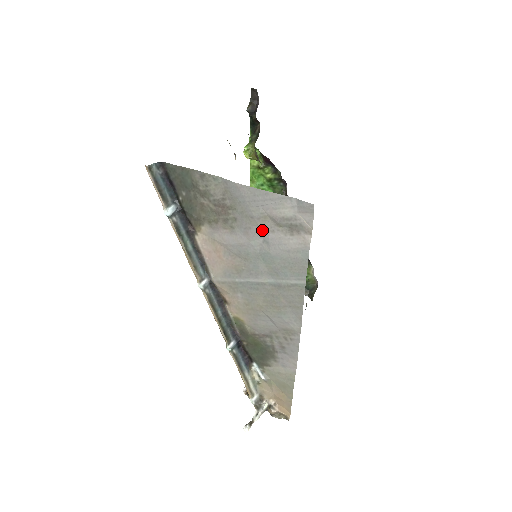
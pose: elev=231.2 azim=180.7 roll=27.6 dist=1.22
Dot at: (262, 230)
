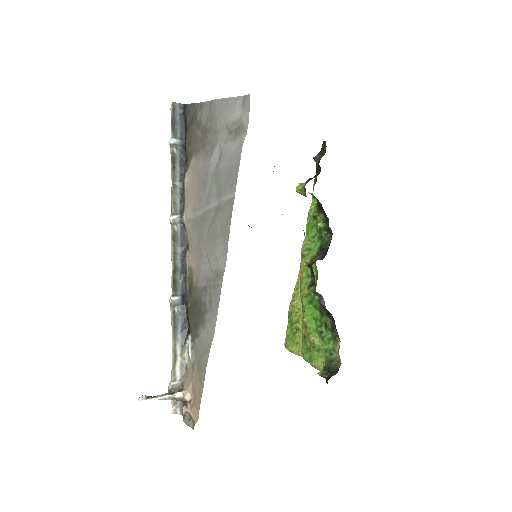
Dot at: (220, 143)
